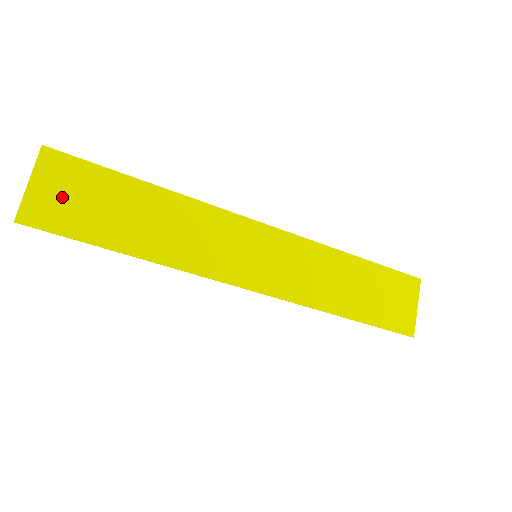
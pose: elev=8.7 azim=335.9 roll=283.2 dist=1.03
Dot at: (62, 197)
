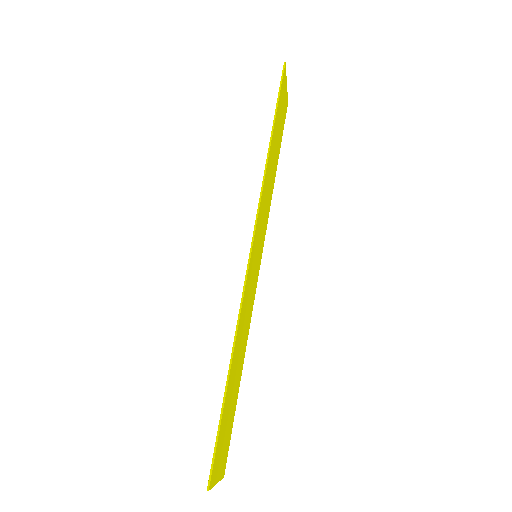
Dot at: (223, 450)
